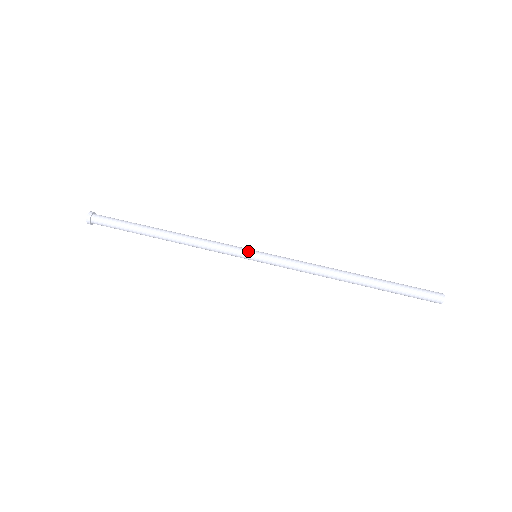
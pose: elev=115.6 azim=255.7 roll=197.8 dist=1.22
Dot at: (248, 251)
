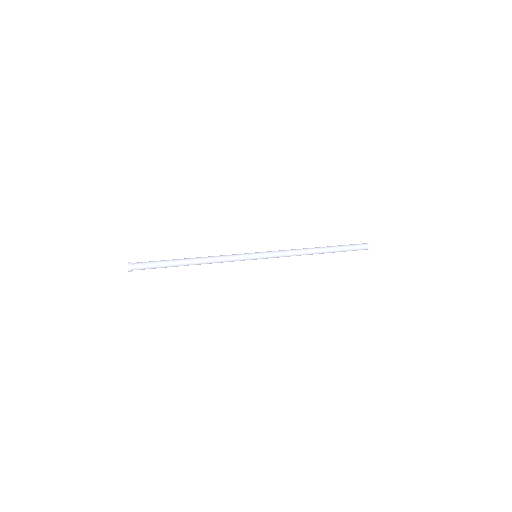
Dot at: (250, 253)
